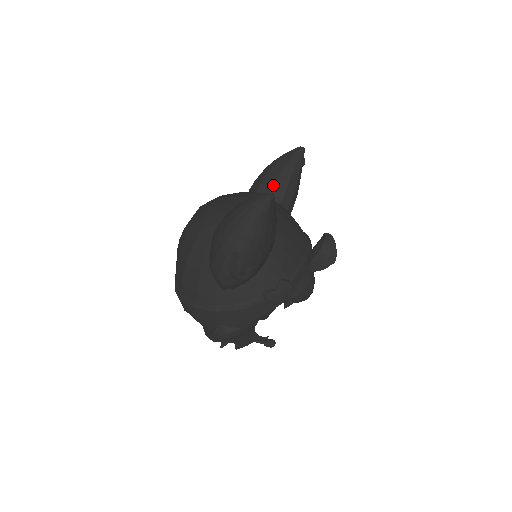
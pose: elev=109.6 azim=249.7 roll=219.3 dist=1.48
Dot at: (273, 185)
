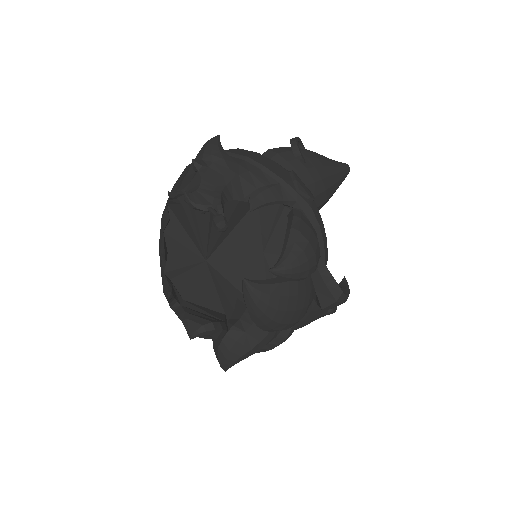
Dot at: occluded
